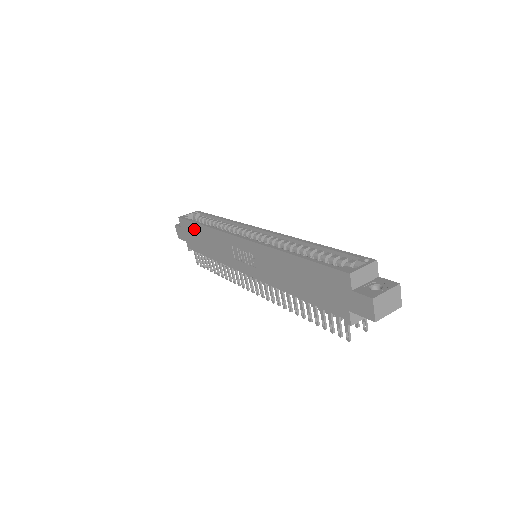
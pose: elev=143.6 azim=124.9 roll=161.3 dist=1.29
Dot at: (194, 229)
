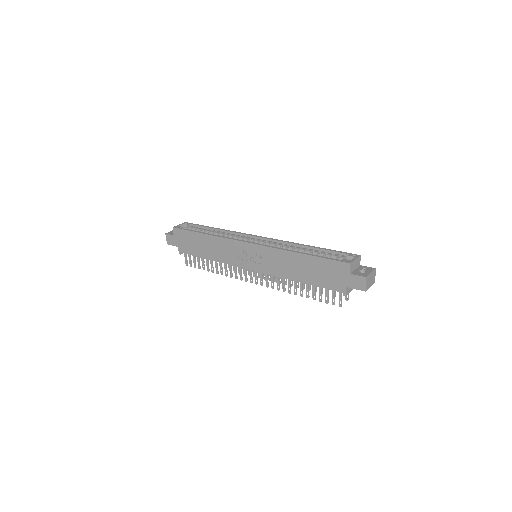
Dot at: (192, 237)
